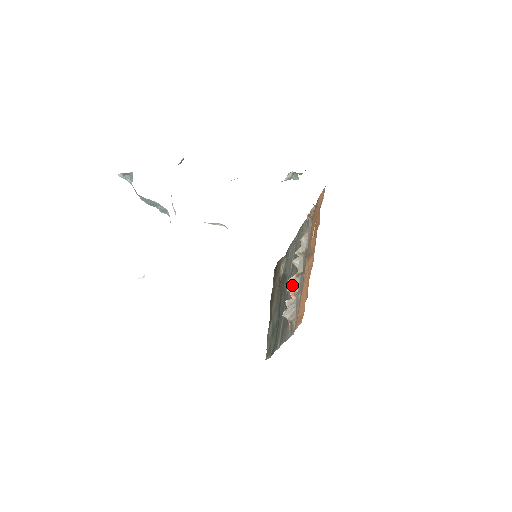
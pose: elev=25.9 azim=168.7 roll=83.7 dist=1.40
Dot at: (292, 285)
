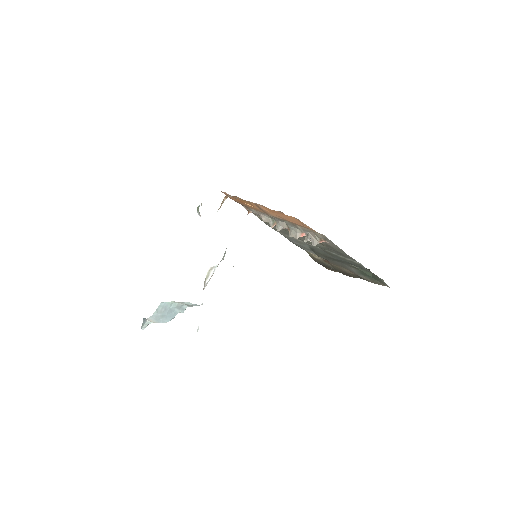
Dot at: (293, 234)
